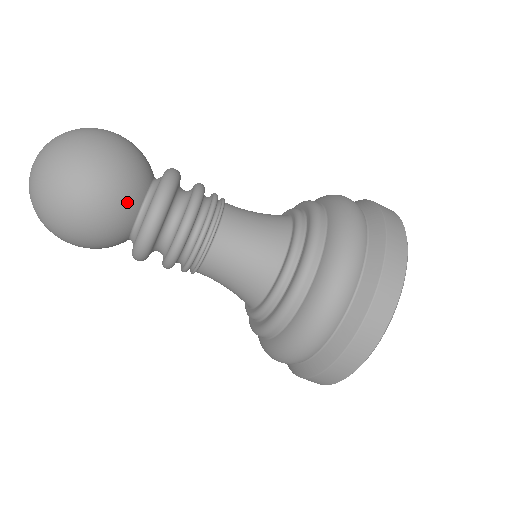
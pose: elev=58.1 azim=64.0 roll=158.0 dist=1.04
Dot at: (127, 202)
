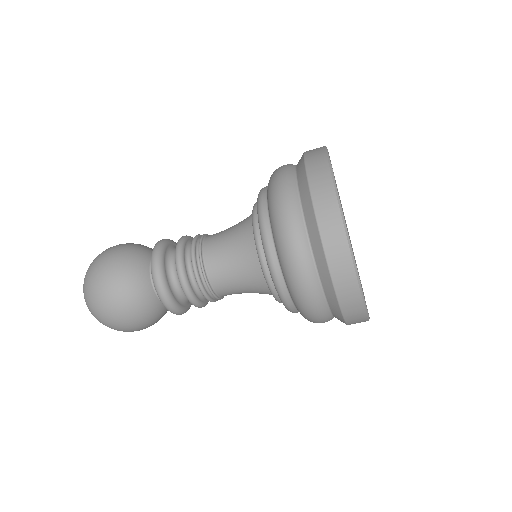
Dot at: (156, 315)
